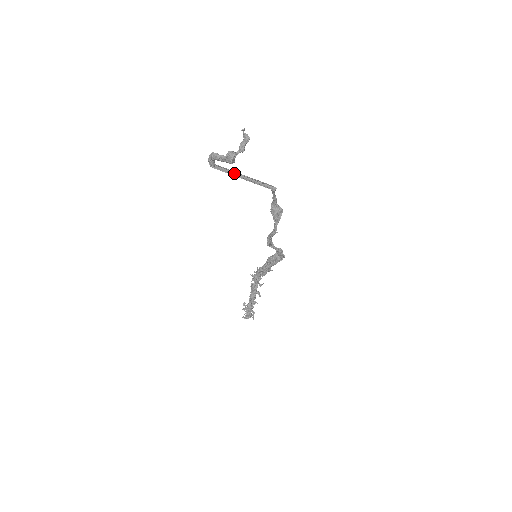
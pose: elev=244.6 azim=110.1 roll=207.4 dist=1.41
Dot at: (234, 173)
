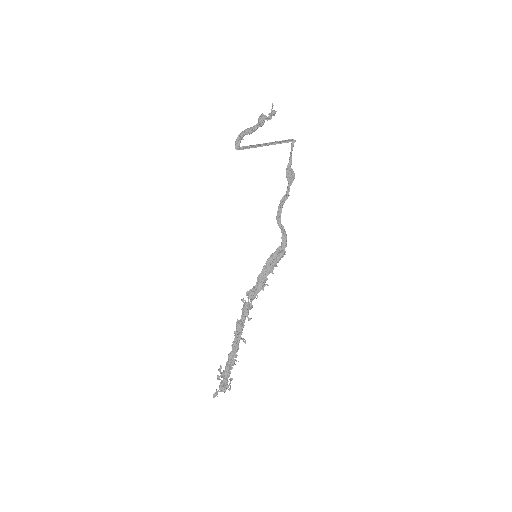
Dot at: occluded
